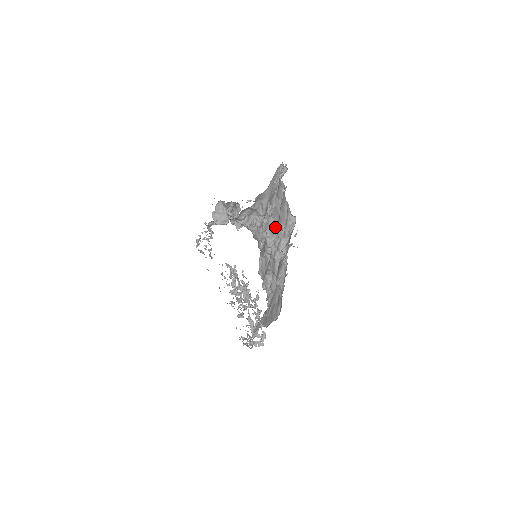
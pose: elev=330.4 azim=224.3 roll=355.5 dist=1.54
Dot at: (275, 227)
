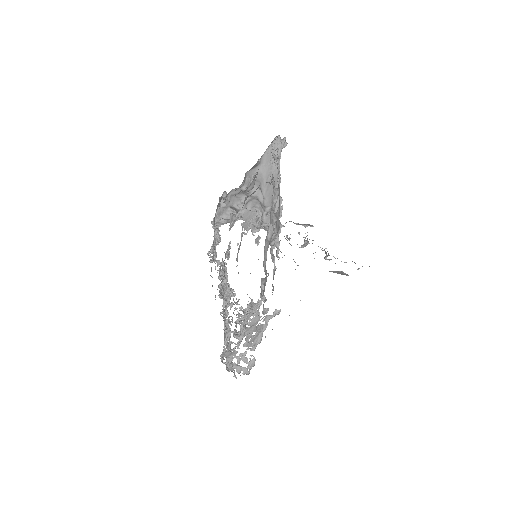
Dot at: (278, 219)
